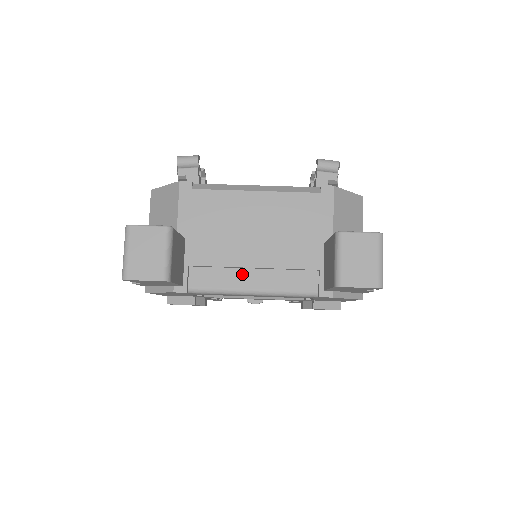
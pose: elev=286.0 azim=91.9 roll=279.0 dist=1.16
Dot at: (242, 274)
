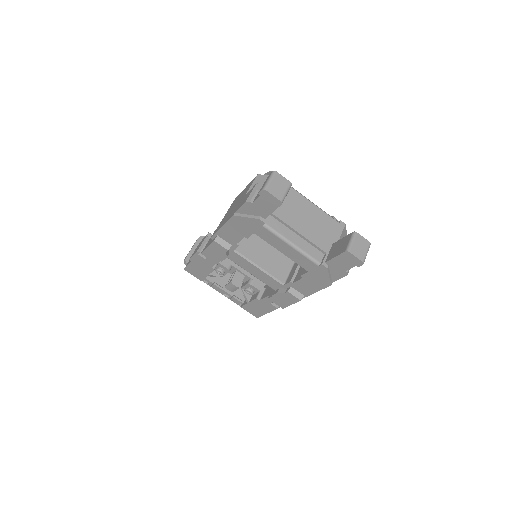
Dot at: (291, 233)
